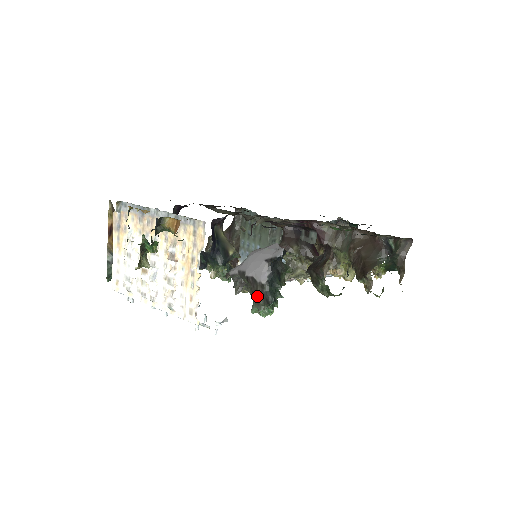
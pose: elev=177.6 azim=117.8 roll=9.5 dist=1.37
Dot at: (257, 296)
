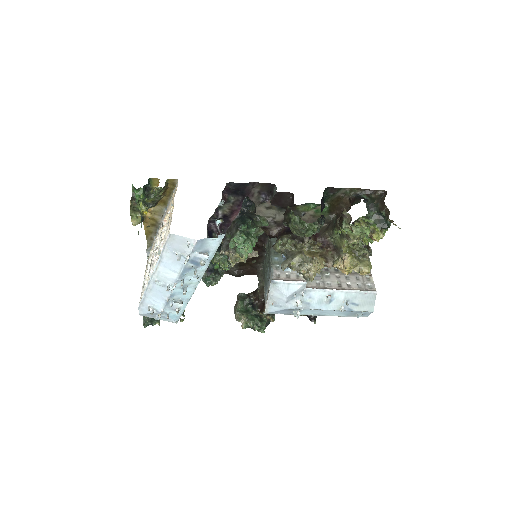
Dot at: (232, 232)
